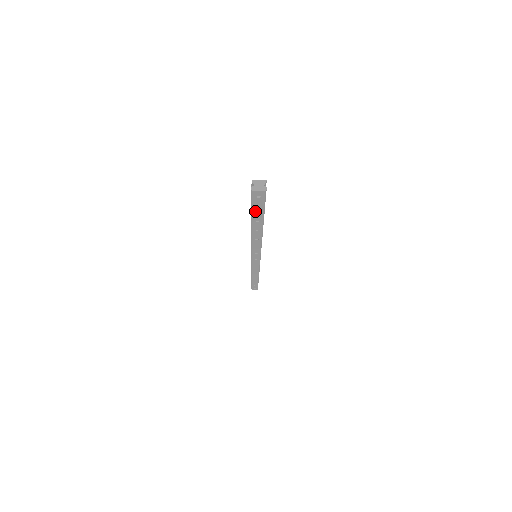
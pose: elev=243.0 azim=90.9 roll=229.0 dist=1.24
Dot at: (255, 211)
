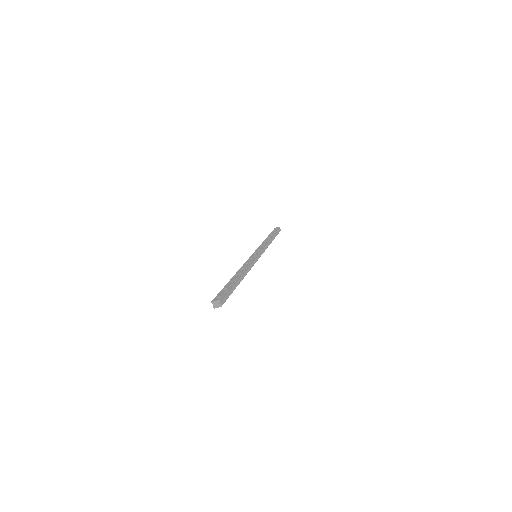
Dot at: occluded
